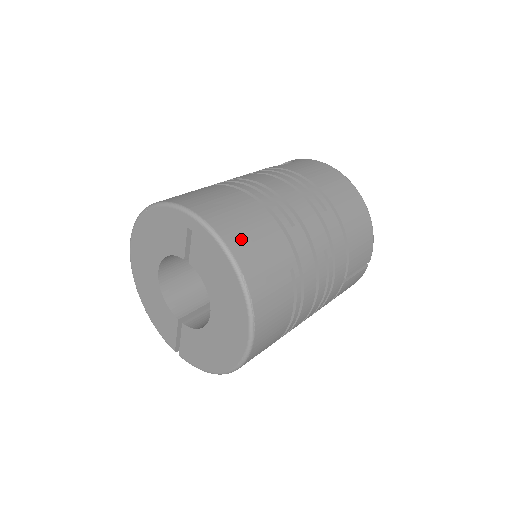
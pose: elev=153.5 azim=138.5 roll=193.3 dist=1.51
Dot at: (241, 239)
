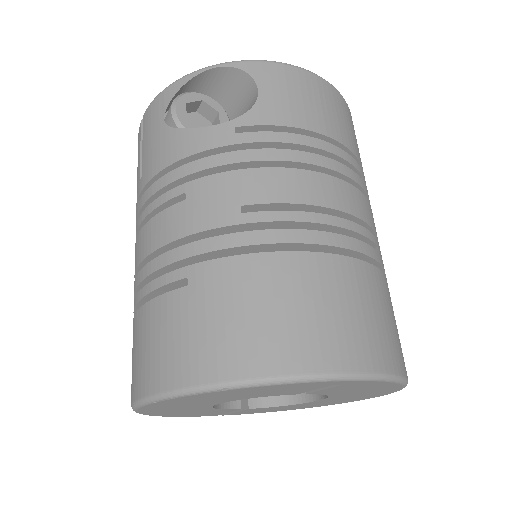
Dot at: (395, 346)
